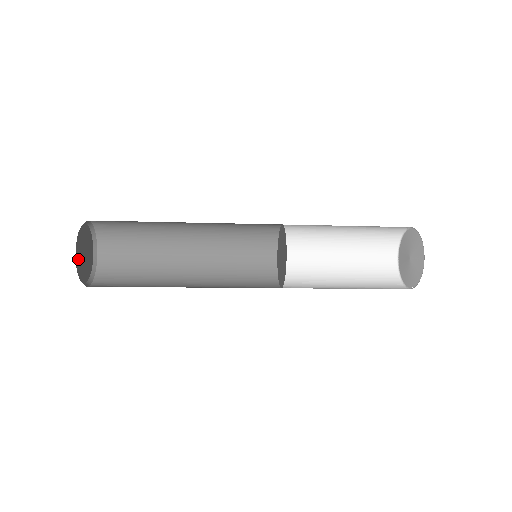
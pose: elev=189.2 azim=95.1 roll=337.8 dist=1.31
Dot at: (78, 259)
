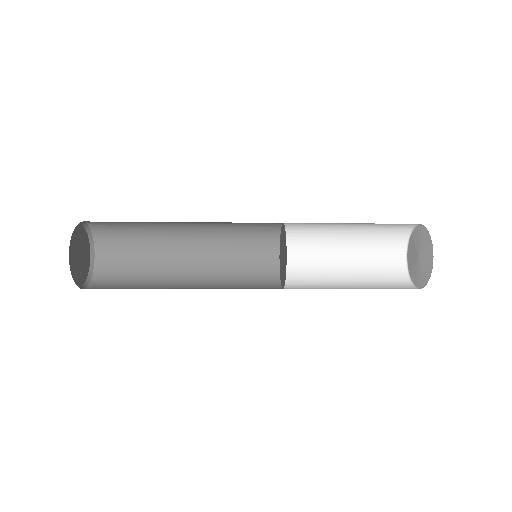
Dot at: (72, 255)
